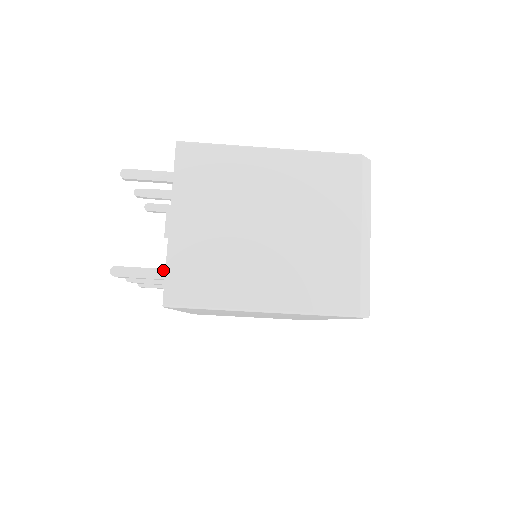
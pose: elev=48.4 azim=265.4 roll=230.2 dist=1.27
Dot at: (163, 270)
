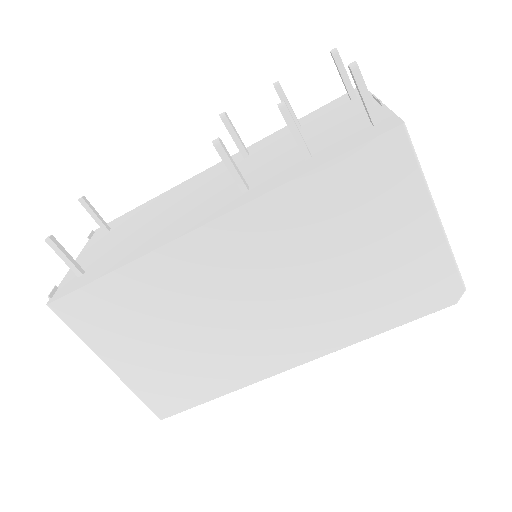
Dot at: (376, 115)
